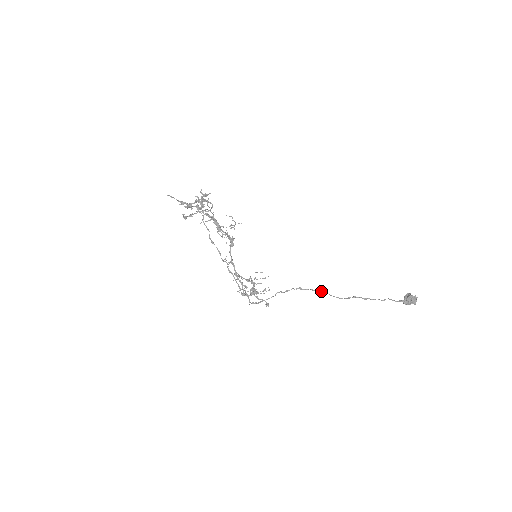
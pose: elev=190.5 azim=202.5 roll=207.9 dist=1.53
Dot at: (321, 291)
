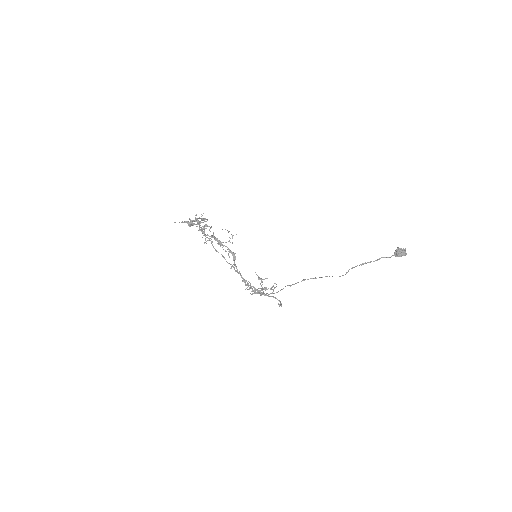
Dot at: occluded
